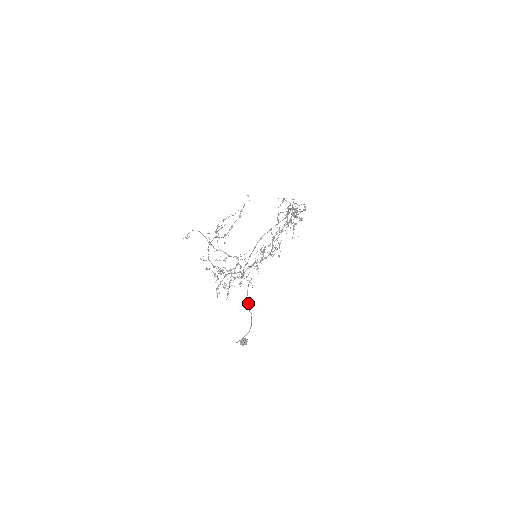
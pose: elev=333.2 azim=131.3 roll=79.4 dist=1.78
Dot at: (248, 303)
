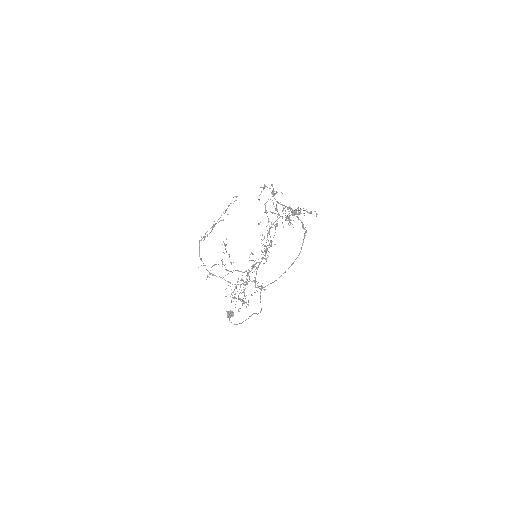
Dot at: occluded
